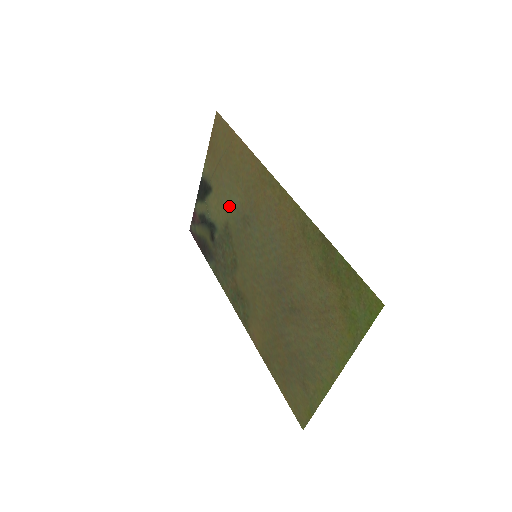
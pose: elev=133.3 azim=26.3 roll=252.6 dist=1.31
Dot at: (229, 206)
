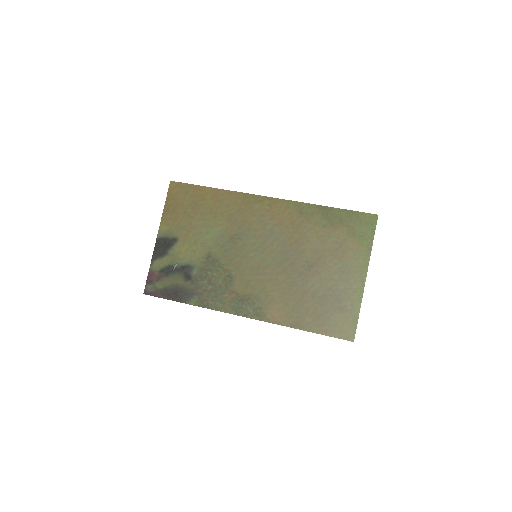
Dot at: (208, 239)
